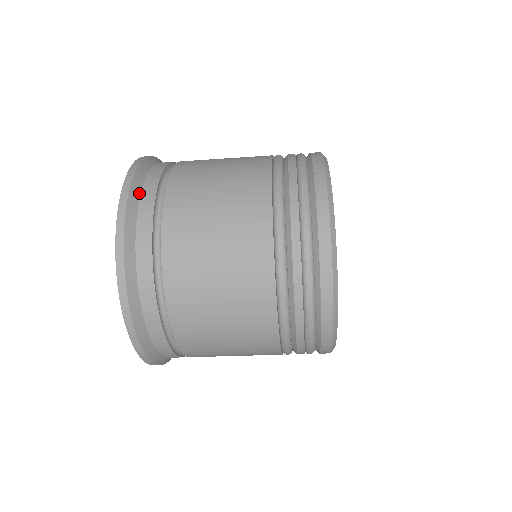
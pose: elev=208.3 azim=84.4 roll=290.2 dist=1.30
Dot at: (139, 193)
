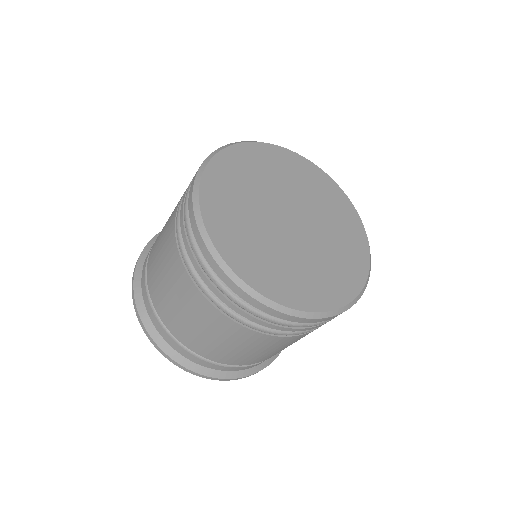
Dot at: occluded
